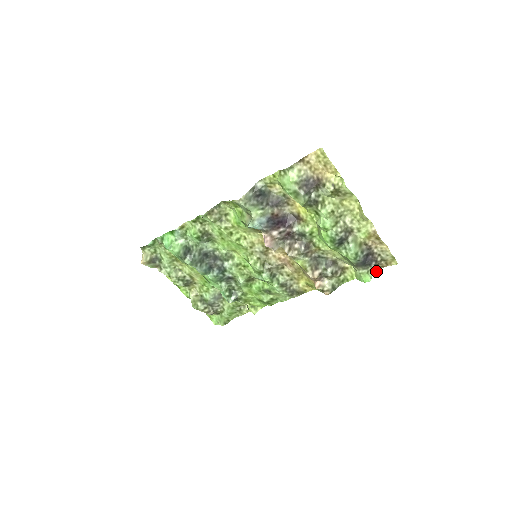
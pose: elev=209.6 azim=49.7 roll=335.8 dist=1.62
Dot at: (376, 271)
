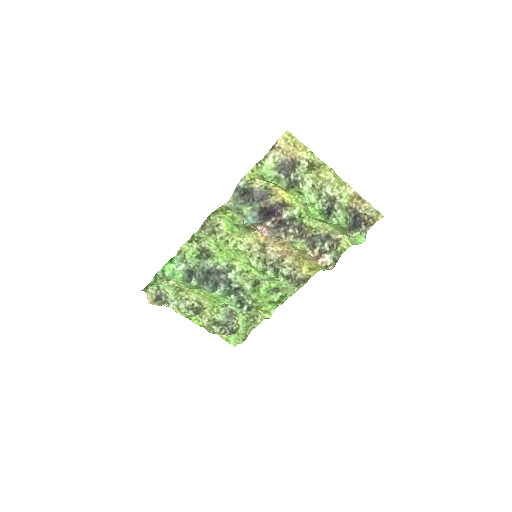
Dot at: (367, 231)
